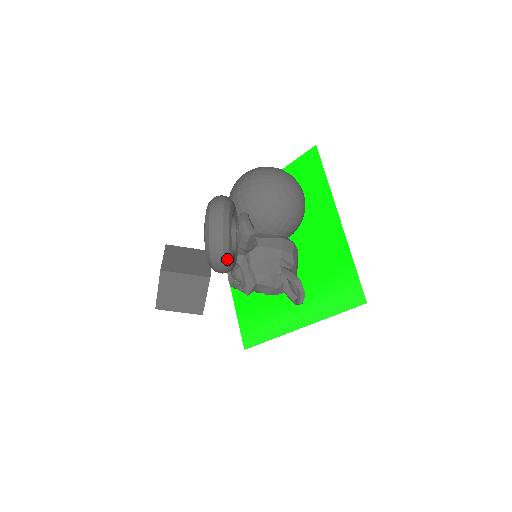
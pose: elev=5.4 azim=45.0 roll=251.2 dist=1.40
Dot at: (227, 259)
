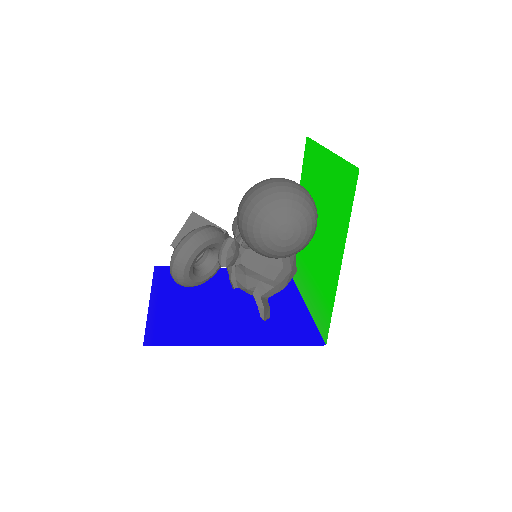
Dot at: (188, 286)
